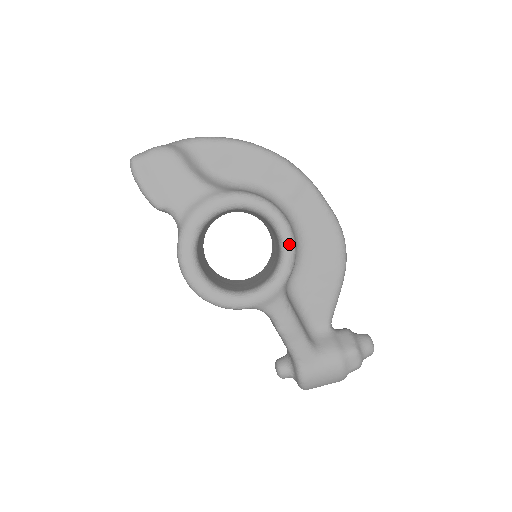
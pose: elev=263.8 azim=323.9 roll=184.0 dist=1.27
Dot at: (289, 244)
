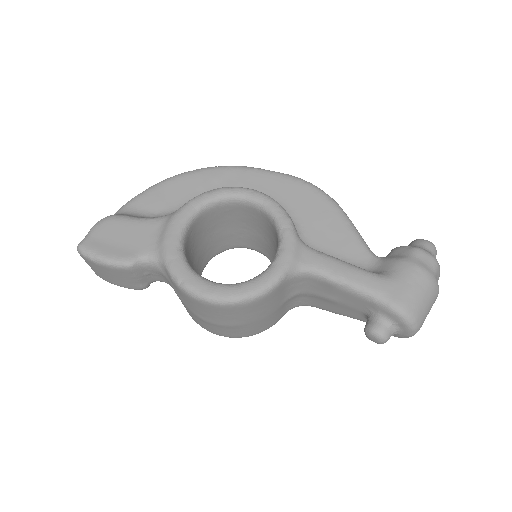
Dot at: (268, 201)
